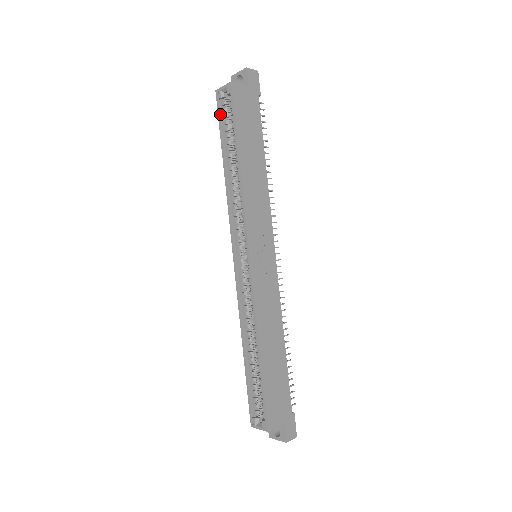
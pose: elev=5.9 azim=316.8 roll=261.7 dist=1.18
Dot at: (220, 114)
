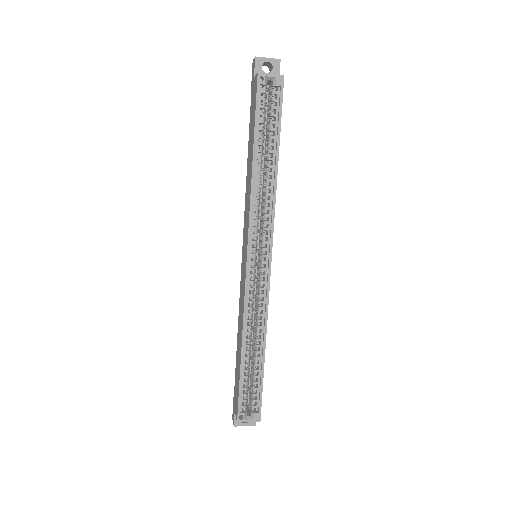
Dot at: (258, 101)
